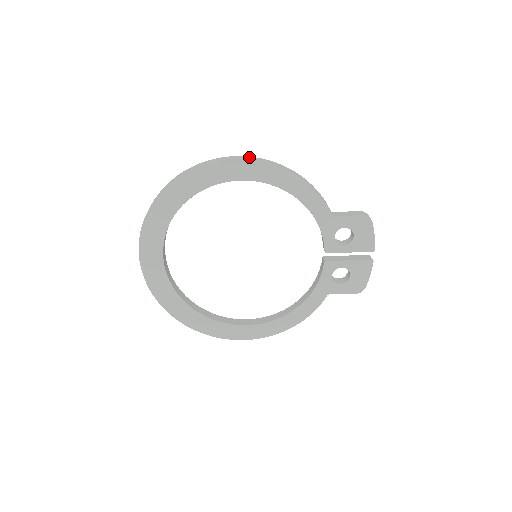
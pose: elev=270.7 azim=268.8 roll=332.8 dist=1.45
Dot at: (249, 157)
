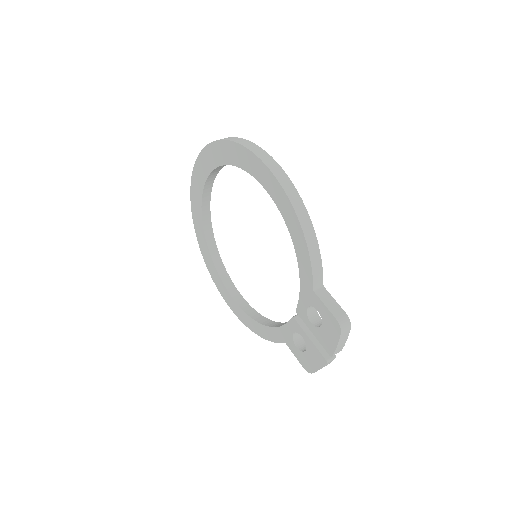
Dot at: (281, 172)
